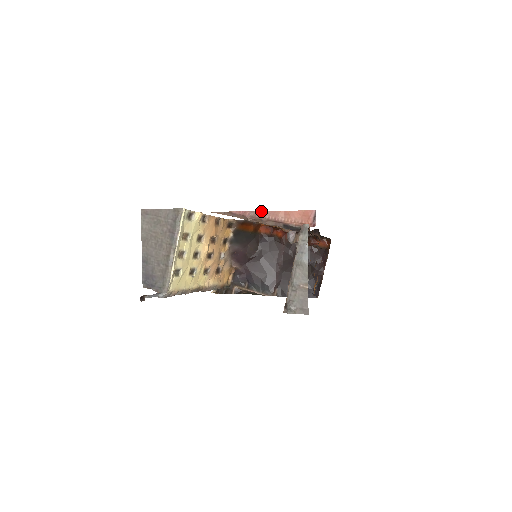
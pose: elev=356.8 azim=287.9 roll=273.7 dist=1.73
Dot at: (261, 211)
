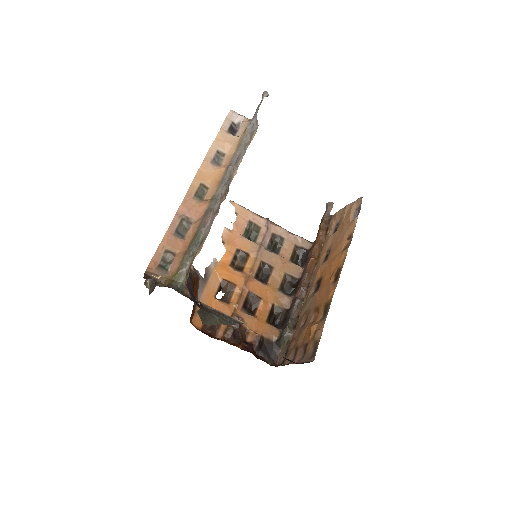
Dot at: occluded
